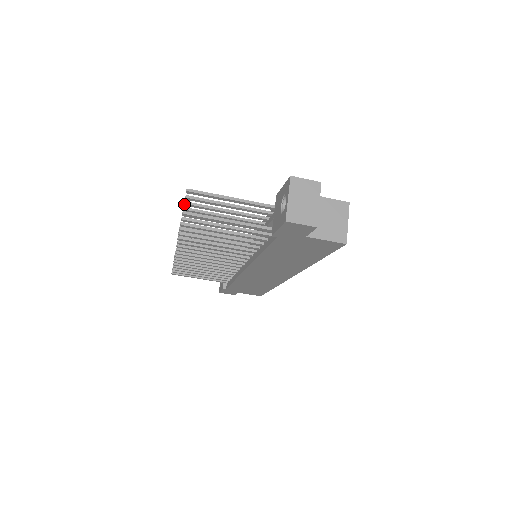
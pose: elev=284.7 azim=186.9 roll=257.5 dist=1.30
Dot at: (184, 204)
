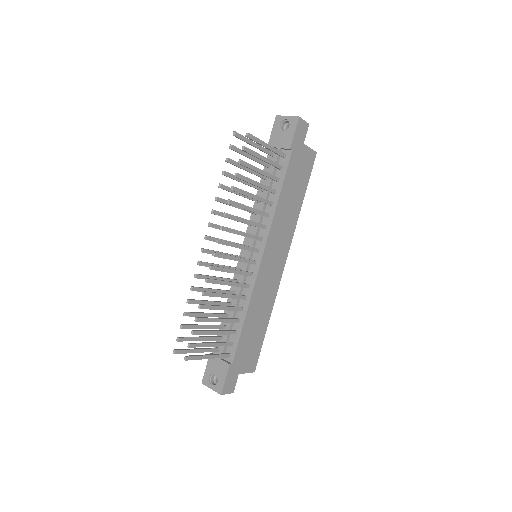
Dot at: (227, 160)
